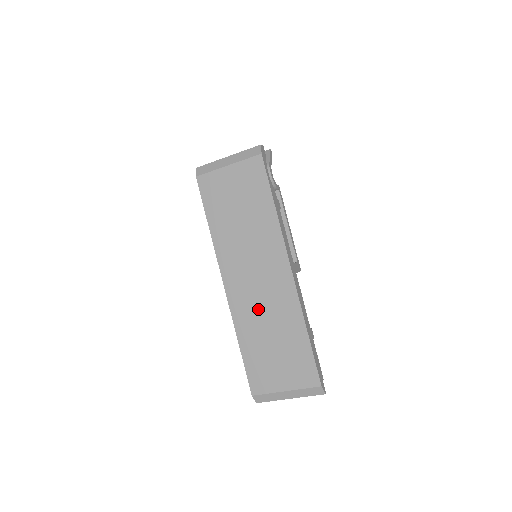
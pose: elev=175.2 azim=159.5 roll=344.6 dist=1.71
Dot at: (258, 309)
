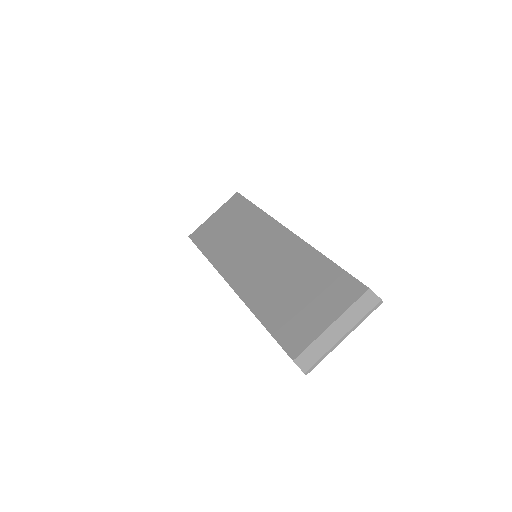
Dot at: (268, 276)
